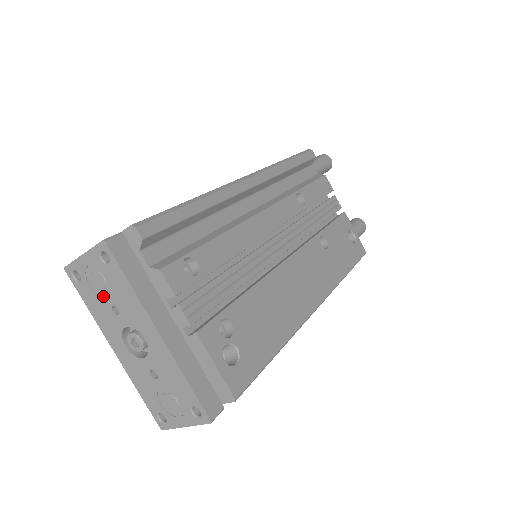
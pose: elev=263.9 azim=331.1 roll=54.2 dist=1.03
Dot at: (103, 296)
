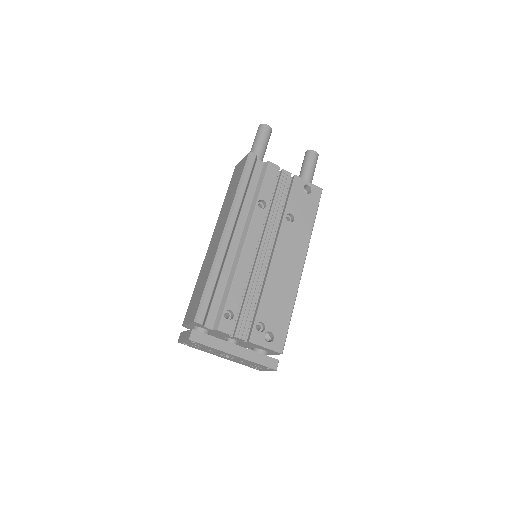
Dot at: (202, 348)
